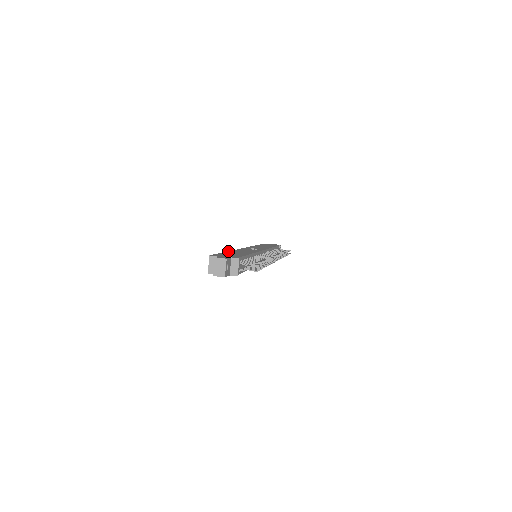
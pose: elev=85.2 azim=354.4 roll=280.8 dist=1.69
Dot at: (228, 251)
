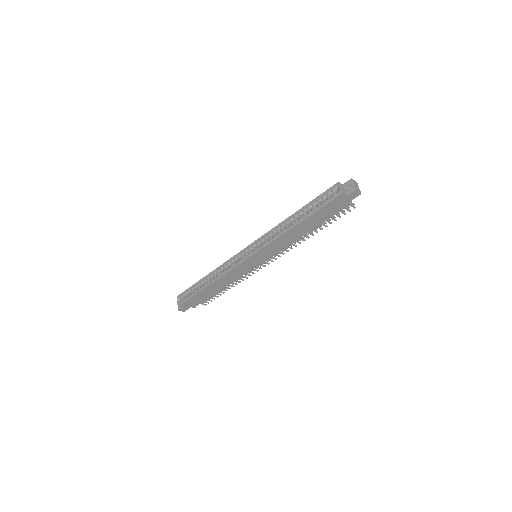
Dot at: (293, 214)
